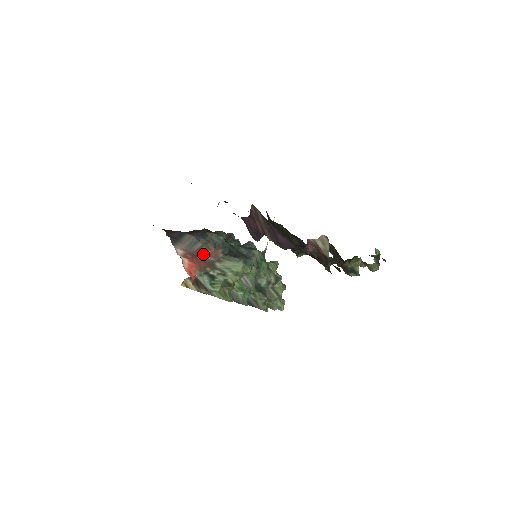
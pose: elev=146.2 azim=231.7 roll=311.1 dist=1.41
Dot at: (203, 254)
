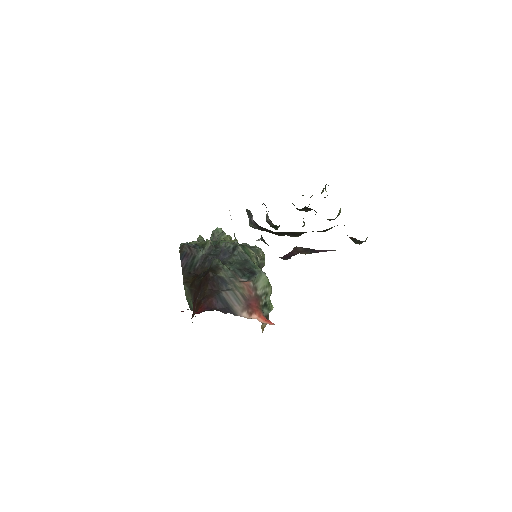
Dot at: (248, 297)
